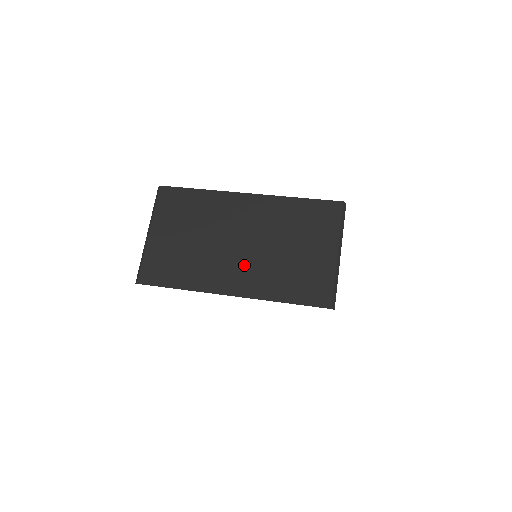
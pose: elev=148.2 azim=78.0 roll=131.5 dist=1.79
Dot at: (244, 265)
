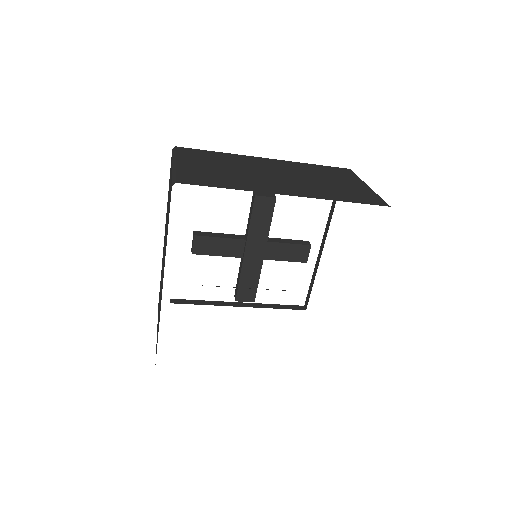
Dot at: (290, 184)
